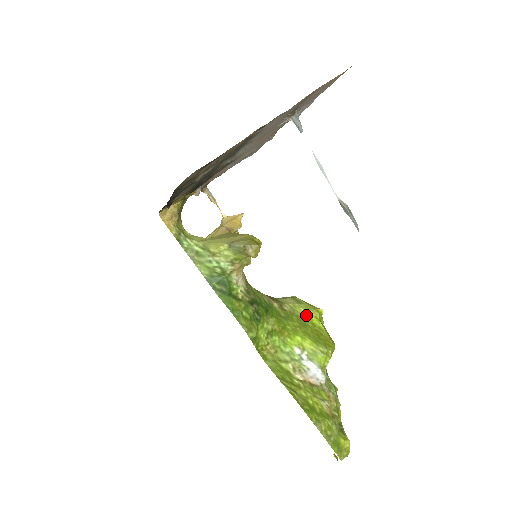
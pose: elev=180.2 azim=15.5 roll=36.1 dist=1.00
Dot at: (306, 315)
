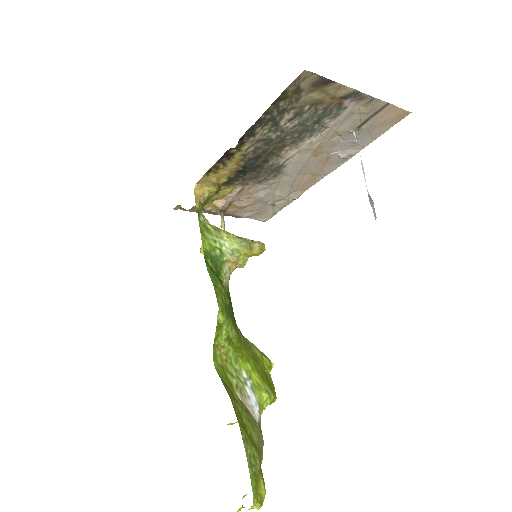
Dot at: (260, 356)
